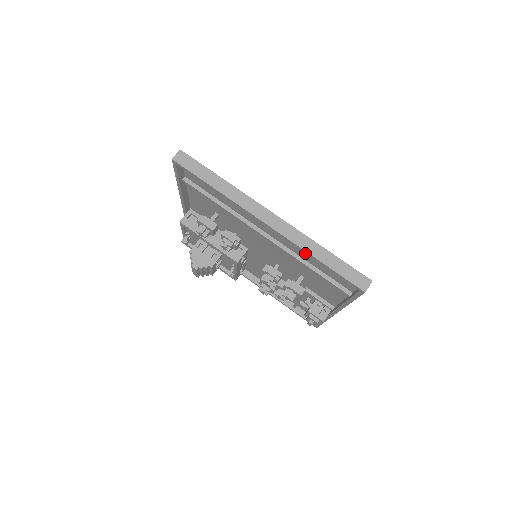
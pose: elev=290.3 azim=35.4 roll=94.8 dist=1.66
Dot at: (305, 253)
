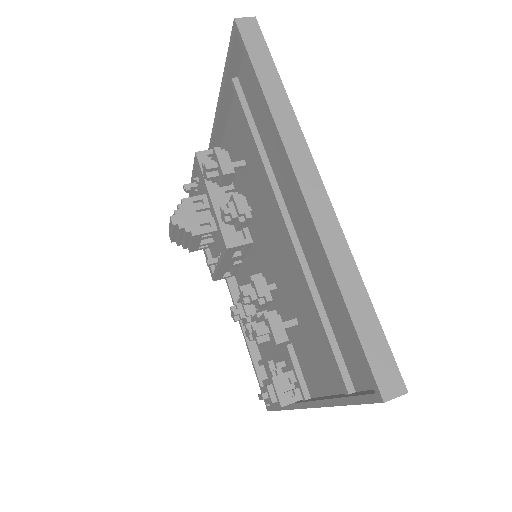
Dot at: (326, 279)
